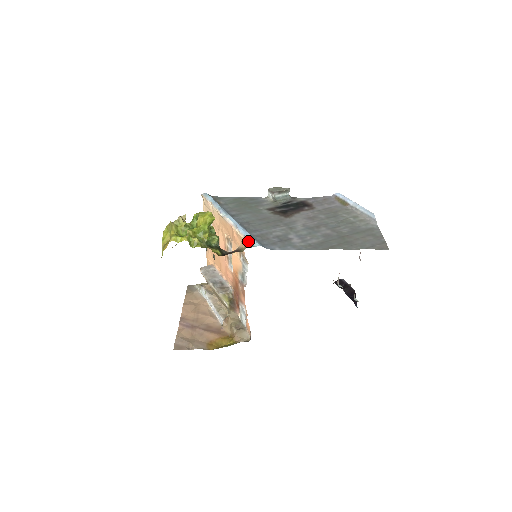
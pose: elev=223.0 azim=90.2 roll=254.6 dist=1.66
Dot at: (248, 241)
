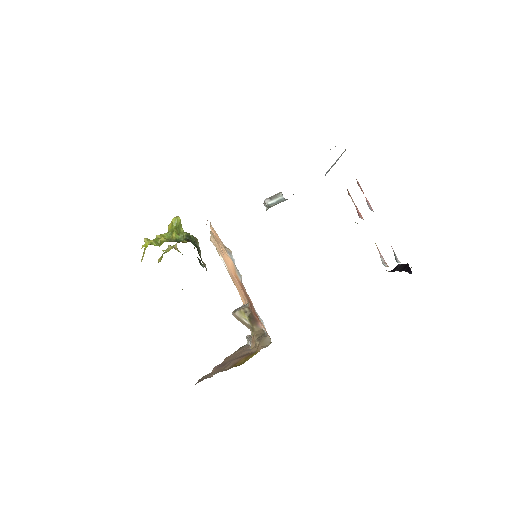
Dot at: occluded
